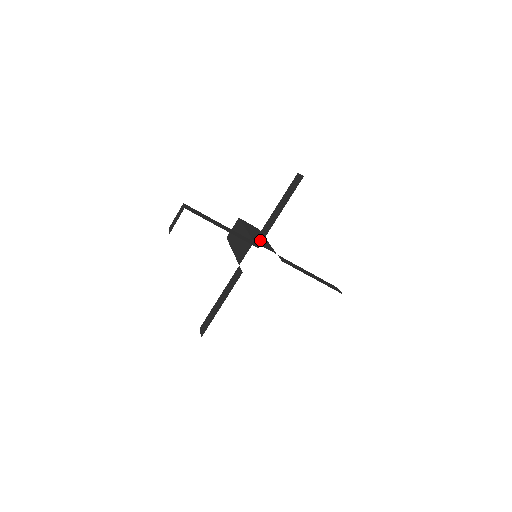
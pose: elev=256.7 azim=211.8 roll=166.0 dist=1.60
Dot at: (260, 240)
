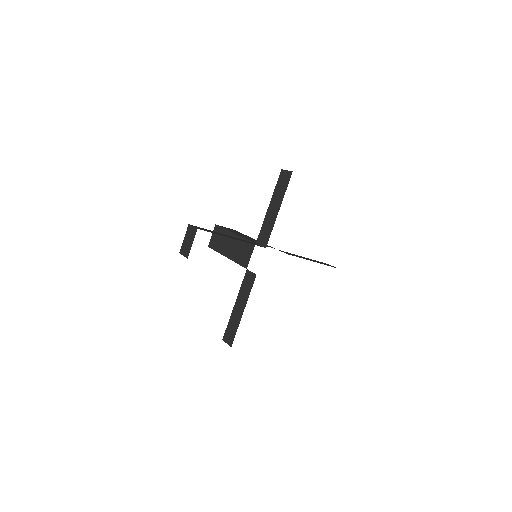
Dot at: (264, 240)
